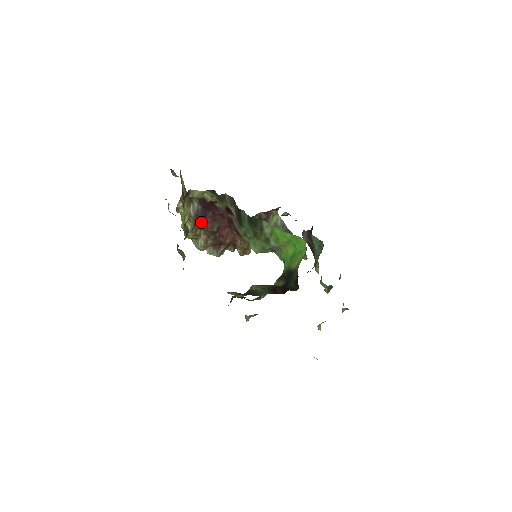
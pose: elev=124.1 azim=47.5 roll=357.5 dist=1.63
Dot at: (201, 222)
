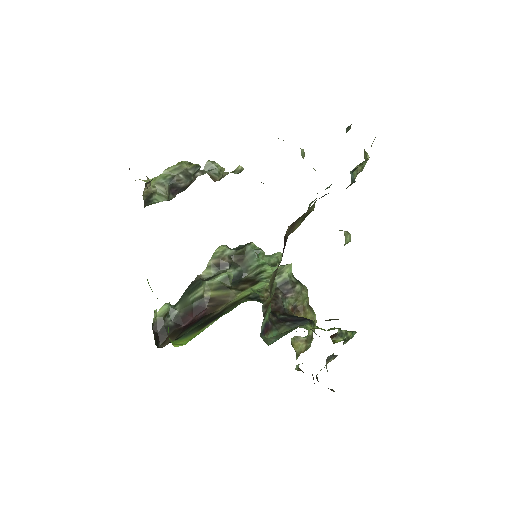
Dot at: occluded
